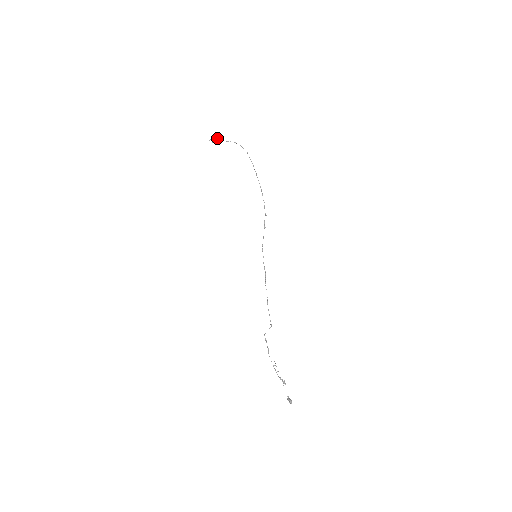
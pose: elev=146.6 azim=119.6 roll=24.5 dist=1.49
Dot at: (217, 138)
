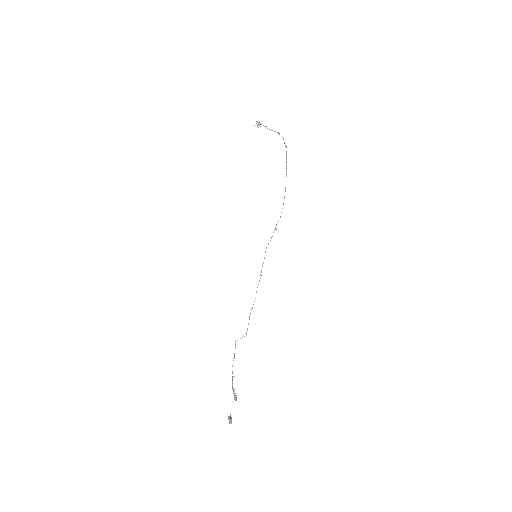
Dot at: occluded
